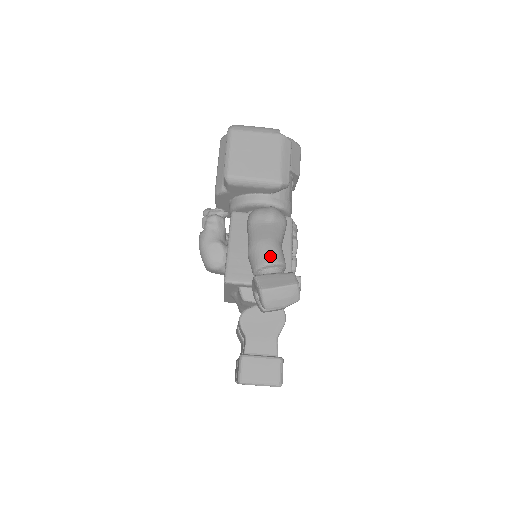
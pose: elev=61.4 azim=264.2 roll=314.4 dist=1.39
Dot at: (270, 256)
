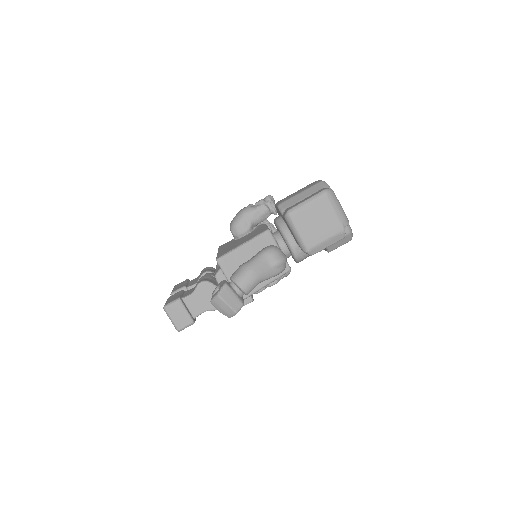
Dot at: (245, 284)
